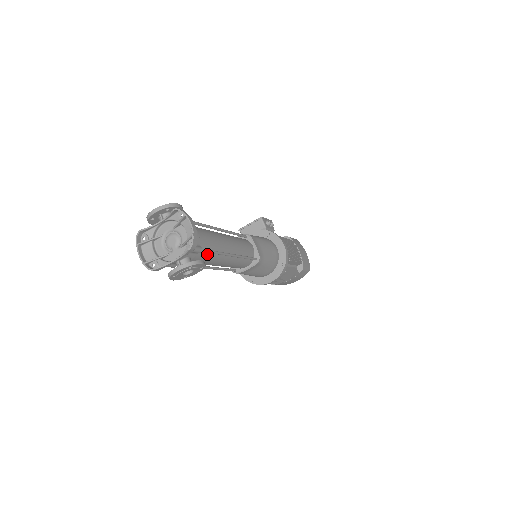
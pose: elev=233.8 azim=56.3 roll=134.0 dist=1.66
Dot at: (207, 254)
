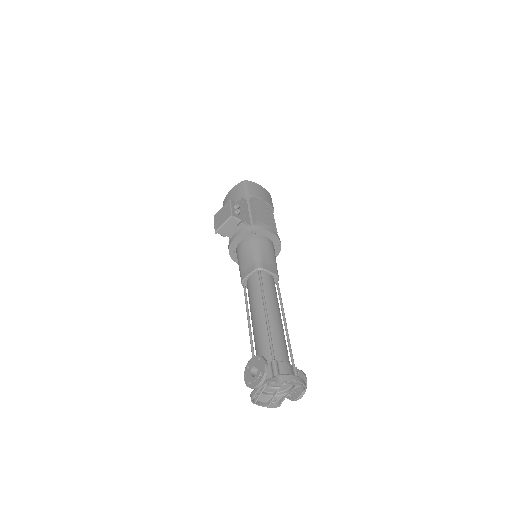
Dot at: occluded
